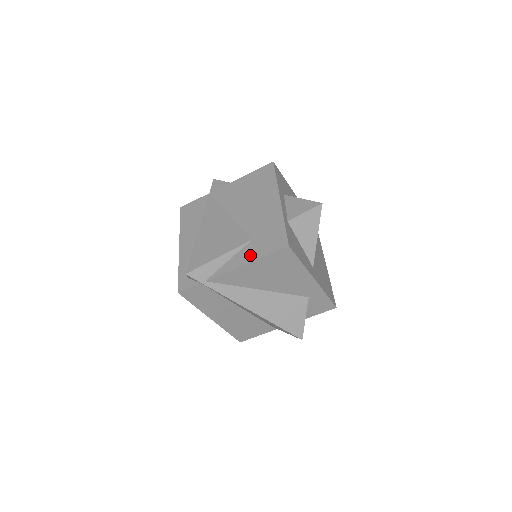
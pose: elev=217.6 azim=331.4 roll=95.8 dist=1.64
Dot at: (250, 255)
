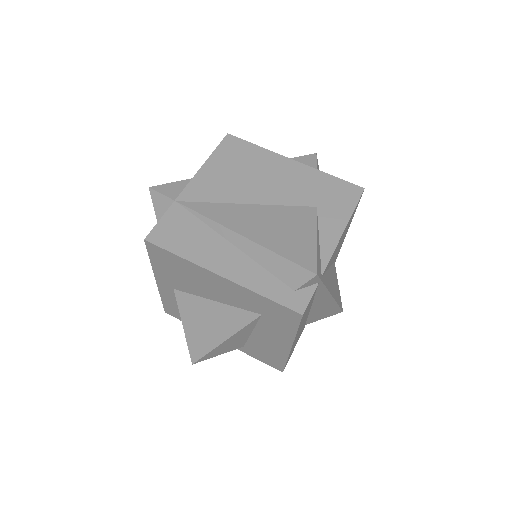
Dot at: (337, 219)
